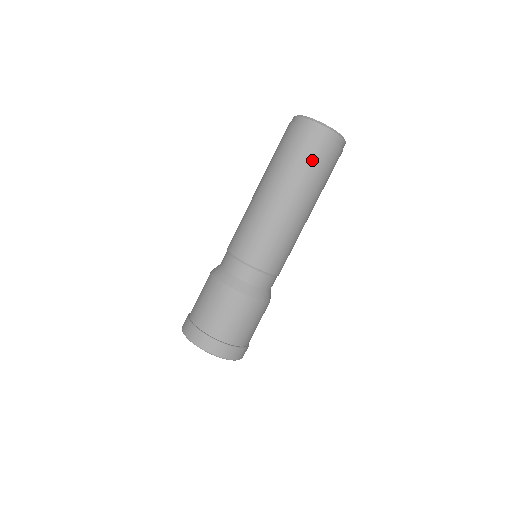
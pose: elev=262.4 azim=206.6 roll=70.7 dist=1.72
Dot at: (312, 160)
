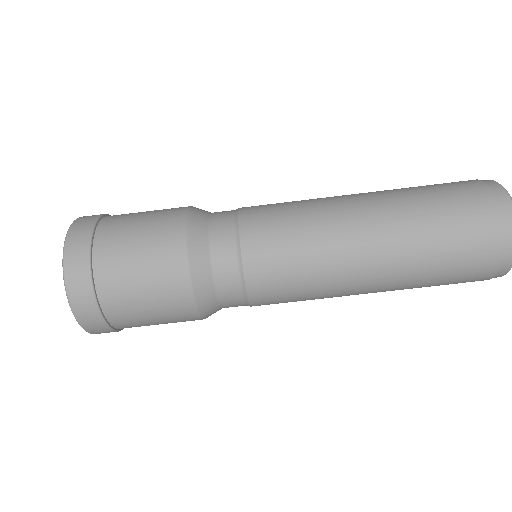
Dot at: occluded
